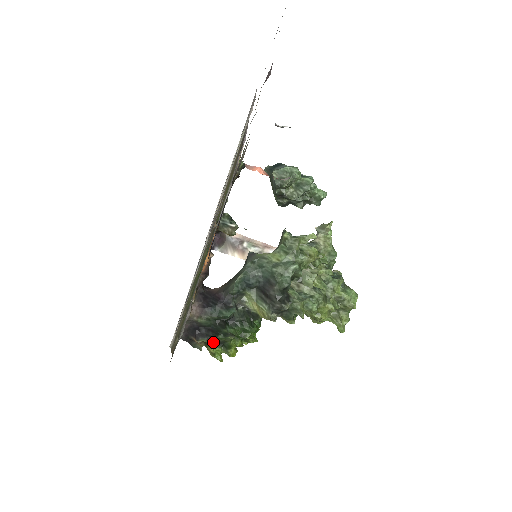
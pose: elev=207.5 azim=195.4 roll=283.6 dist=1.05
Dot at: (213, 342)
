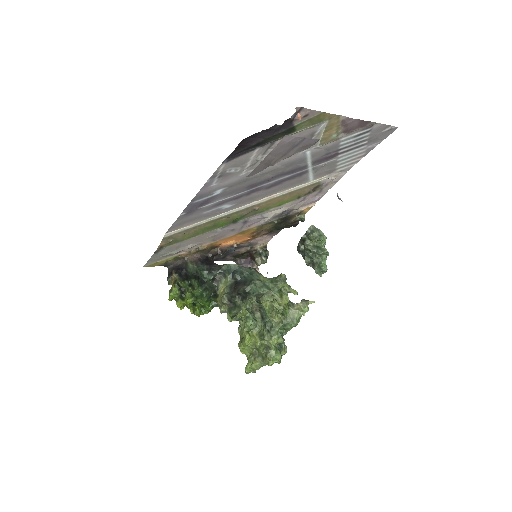
Dot at: (180, 281)
